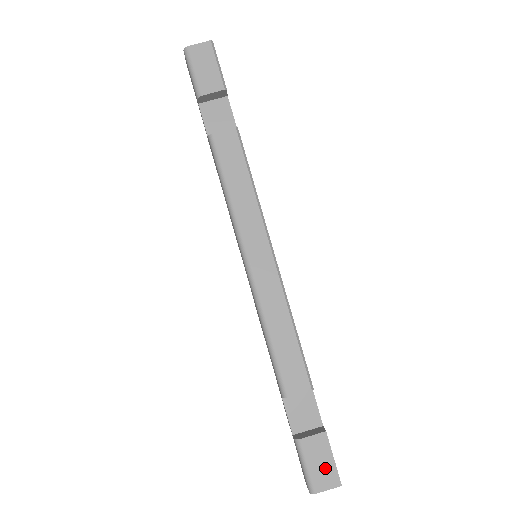
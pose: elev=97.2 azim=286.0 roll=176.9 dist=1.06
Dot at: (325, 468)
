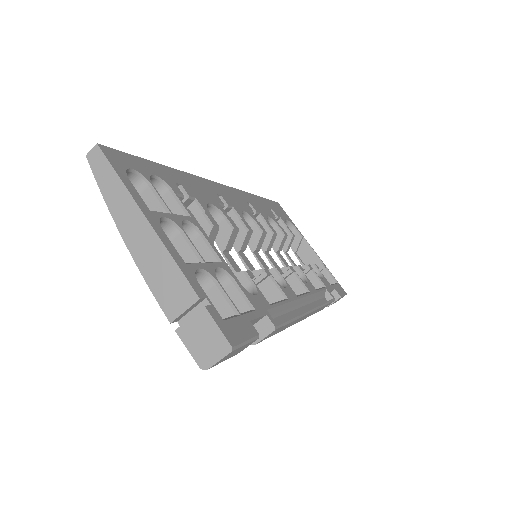
Dot at: occluded
